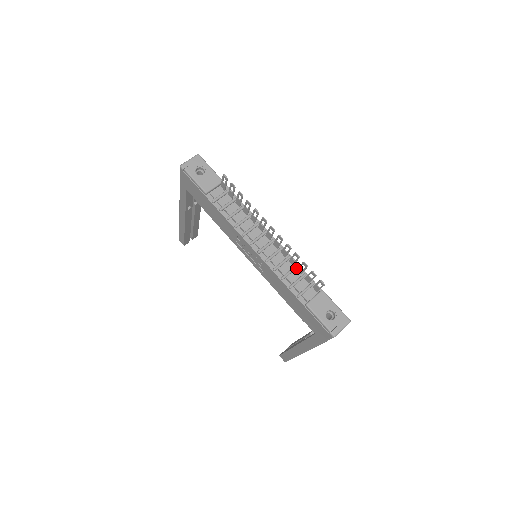
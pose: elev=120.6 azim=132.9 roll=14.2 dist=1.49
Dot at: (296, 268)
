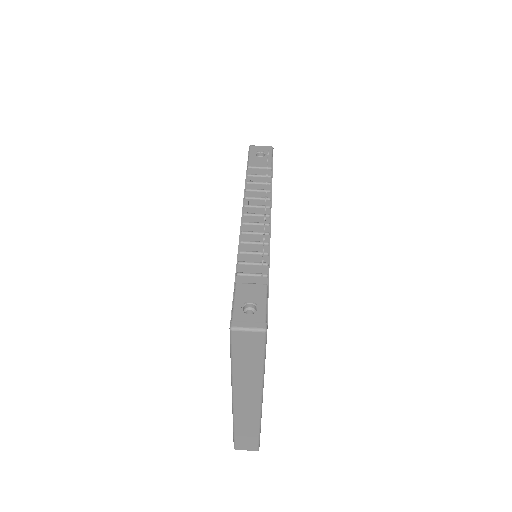
Dot at: (264, 255)
